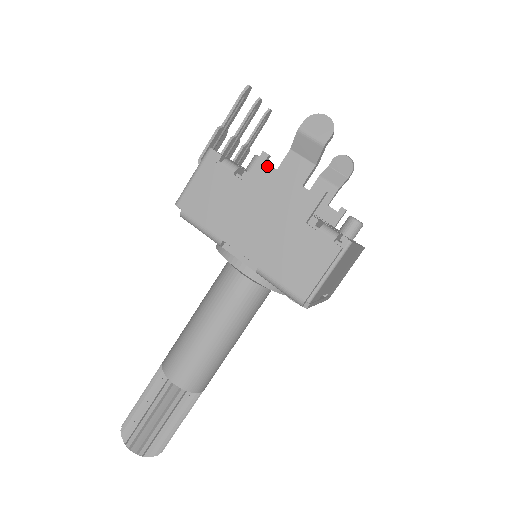
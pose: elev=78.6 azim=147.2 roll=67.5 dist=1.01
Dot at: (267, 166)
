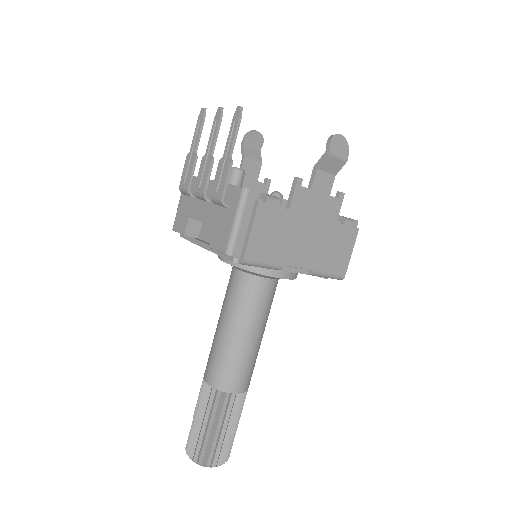
Dot at: (304, 189)
